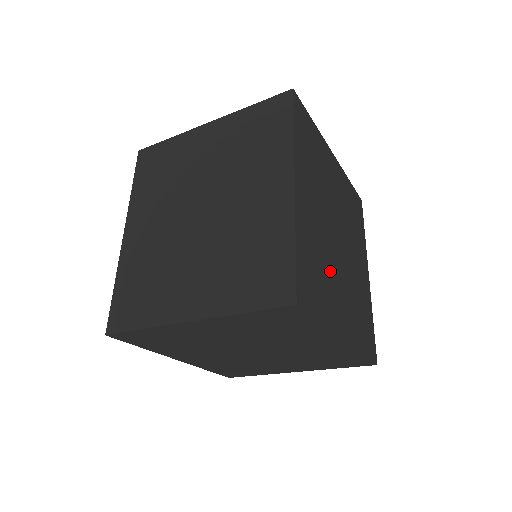
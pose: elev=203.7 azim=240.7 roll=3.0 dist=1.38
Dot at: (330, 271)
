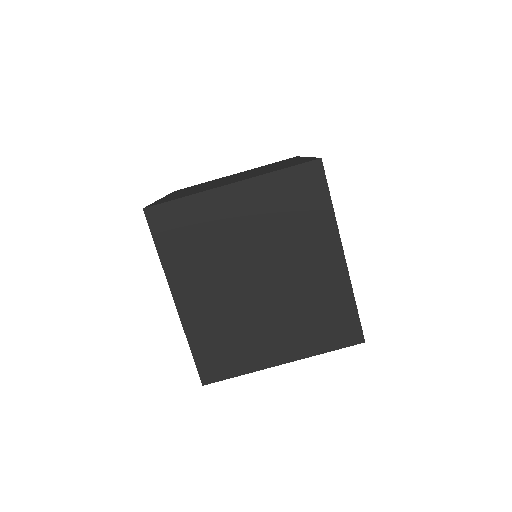
Dot at: occluded
